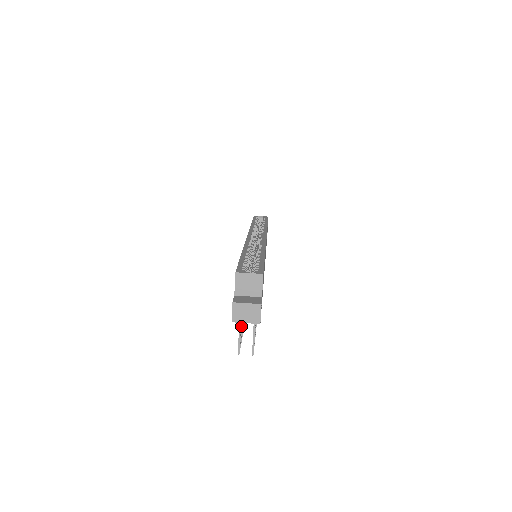
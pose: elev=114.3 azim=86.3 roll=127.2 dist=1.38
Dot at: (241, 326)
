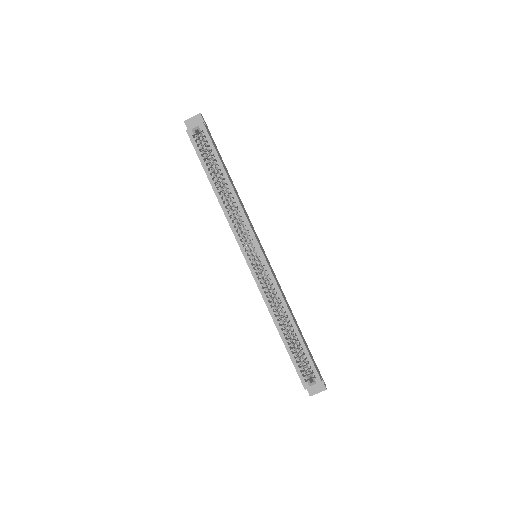
Dot at: occluded
